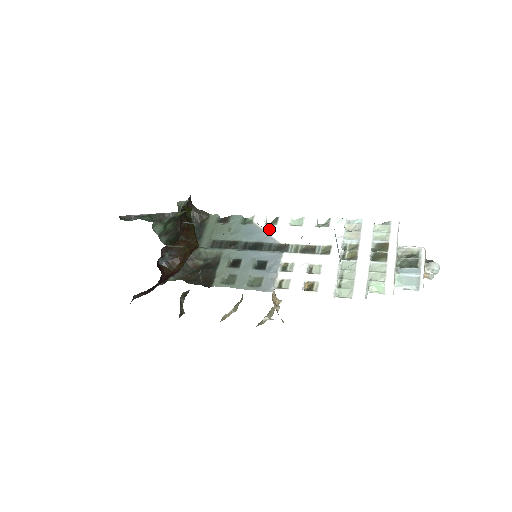
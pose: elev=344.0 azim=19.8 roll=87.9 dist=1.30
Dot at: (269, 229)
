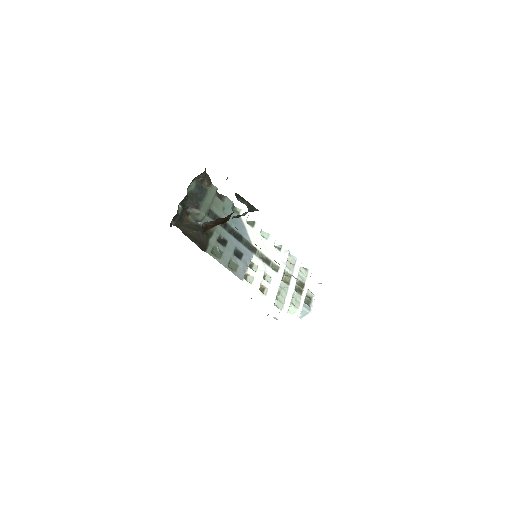
Dot at: (248, 228)
